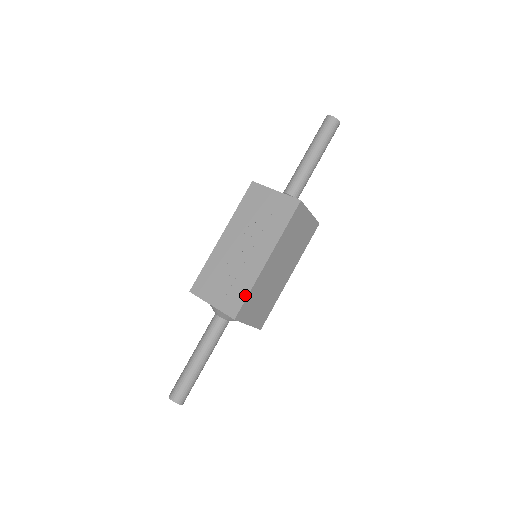
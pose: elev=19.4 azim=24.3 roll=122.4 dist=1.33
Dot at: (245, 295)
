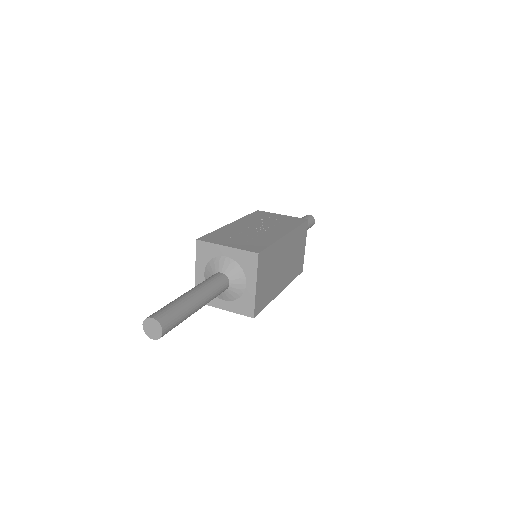
Dot at: (267, 244)
